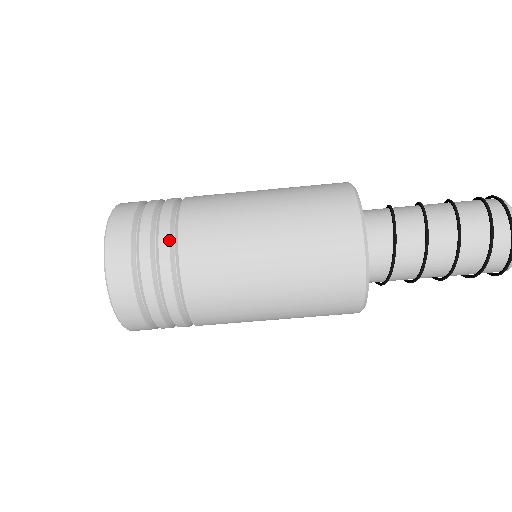
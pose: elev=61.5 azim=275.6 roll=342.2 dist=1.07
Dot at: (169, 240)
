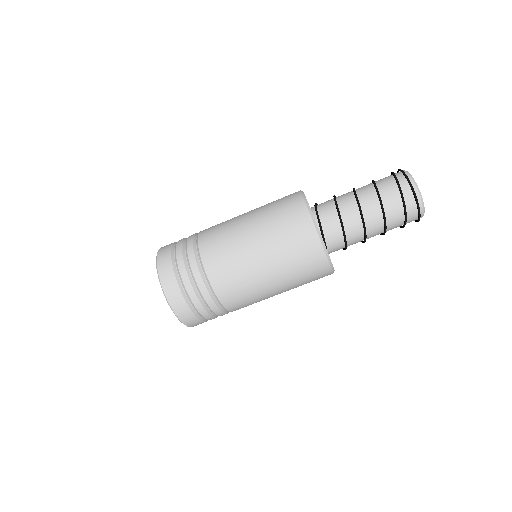
Dot at: (207, 291)
